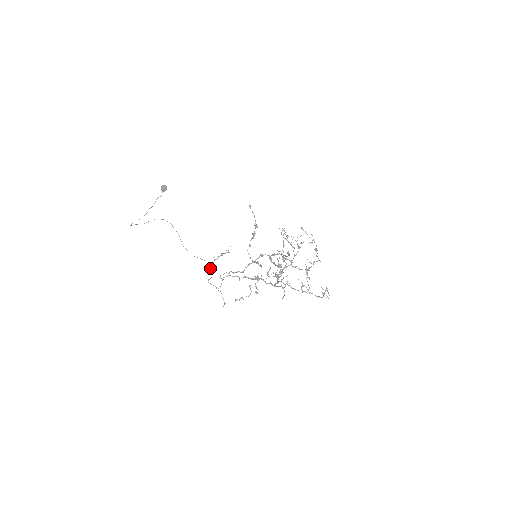
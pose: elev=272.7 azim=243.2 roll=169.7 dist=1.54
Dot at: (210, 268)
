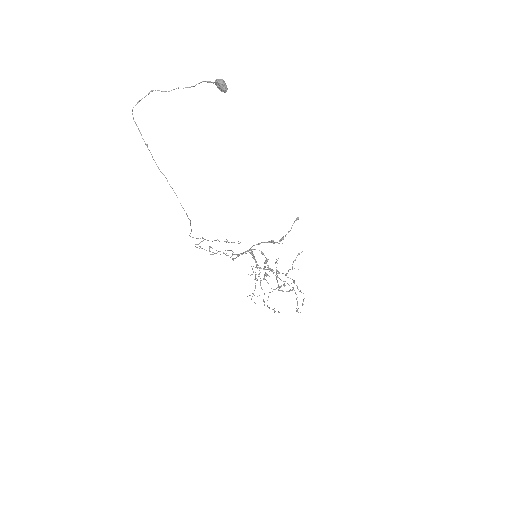
Dot at: (205, 239)
